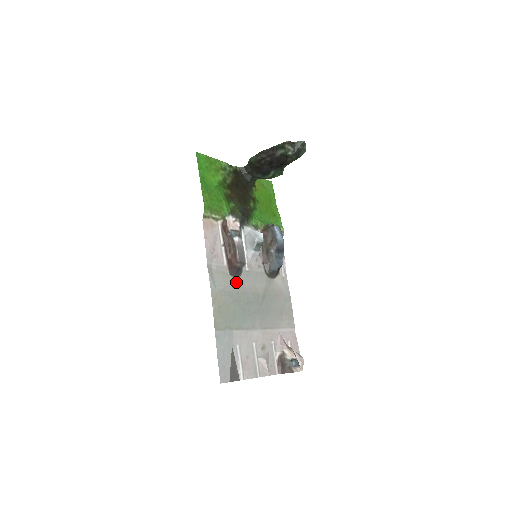
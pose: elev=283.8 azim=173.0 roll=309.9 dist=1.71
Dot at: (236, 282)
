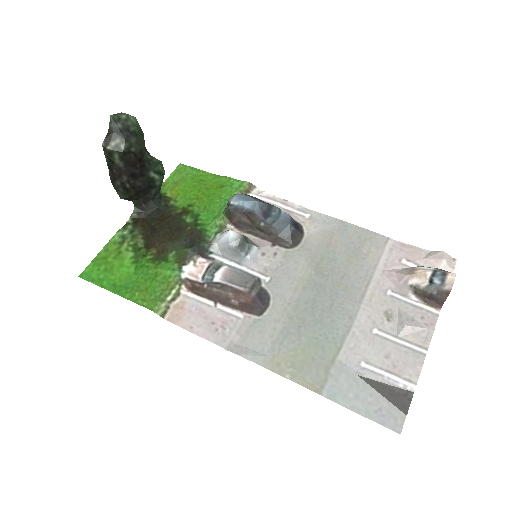
Dot at: (274, 311)
